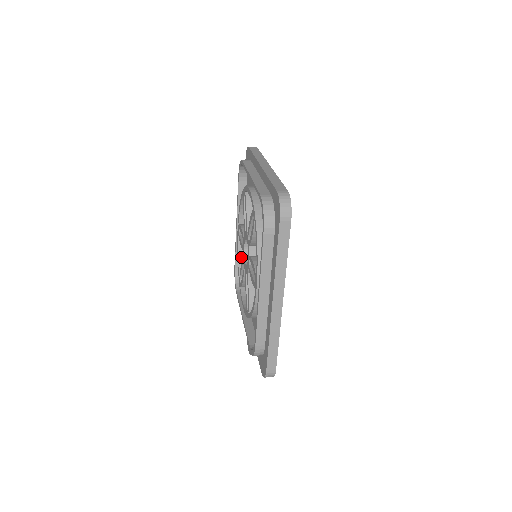
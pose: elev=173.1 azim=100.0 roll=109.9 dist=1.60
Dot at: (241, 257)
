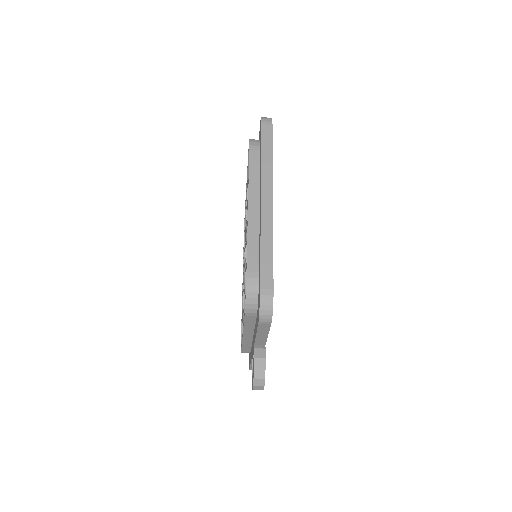
Dot at: occluded
